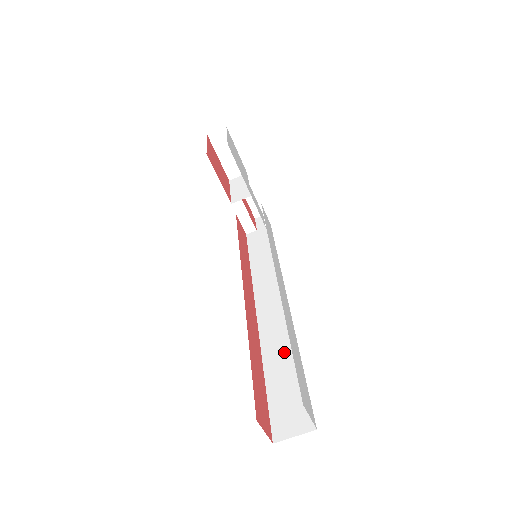
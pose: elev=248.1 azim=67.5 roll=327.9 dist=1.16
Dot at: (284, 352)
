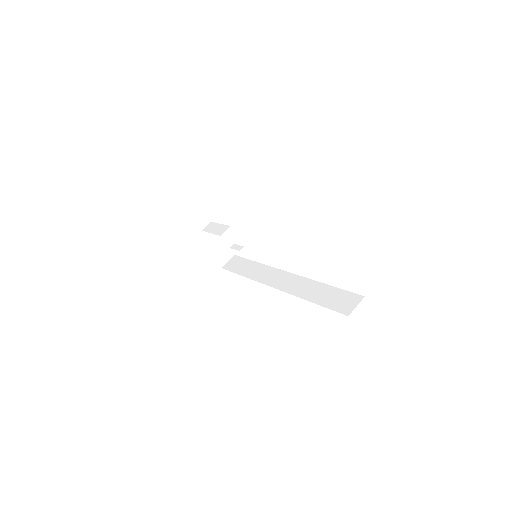
Dot at: (313, 288)
